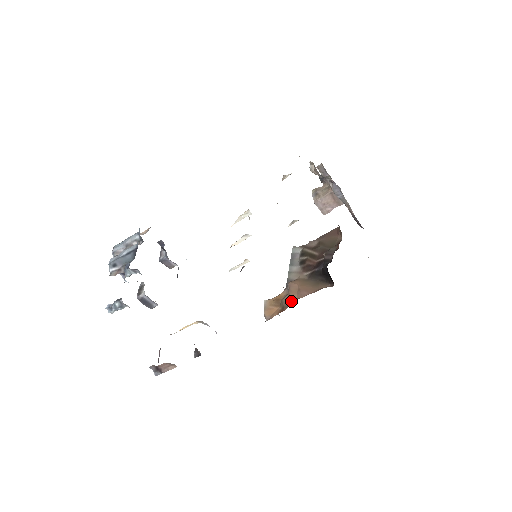
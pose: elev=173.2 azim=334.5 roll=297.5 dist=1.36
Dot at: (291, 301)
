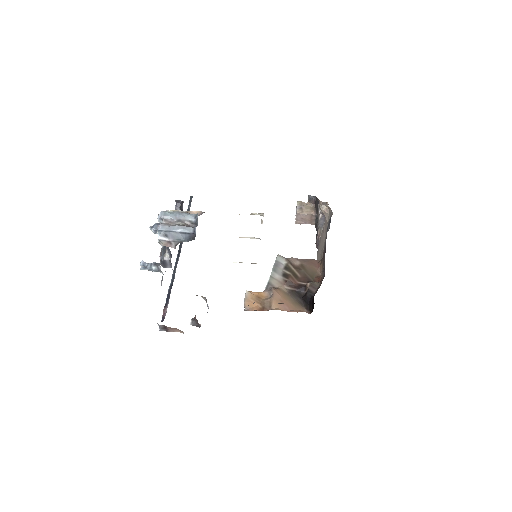
Dot at: (273, 307)
